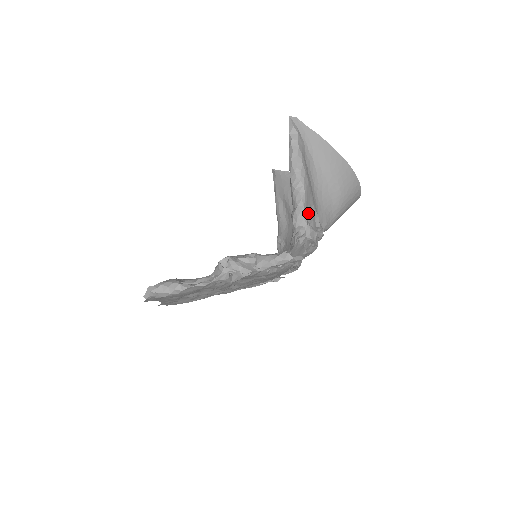
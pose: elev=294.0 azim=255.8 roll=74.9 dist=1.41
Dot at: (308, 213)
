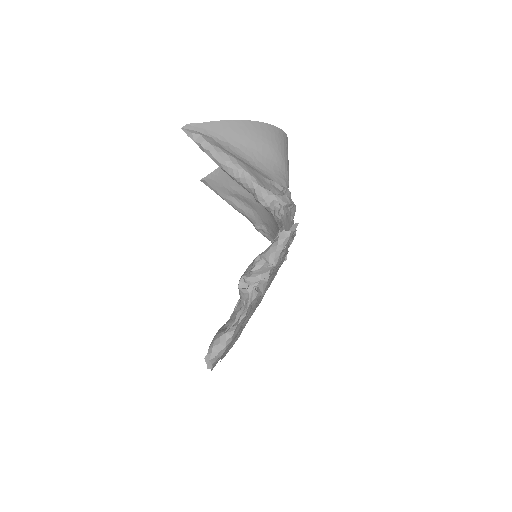
Dot at: (266, 187)
